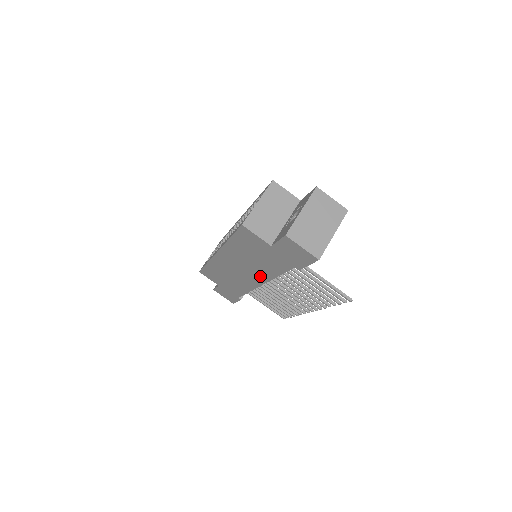
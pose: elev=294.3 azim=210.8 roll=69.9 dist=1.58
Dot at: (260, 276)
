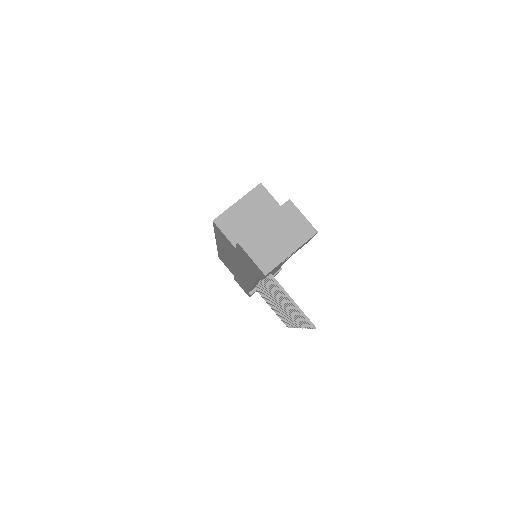
Dot at: (247, 277)
